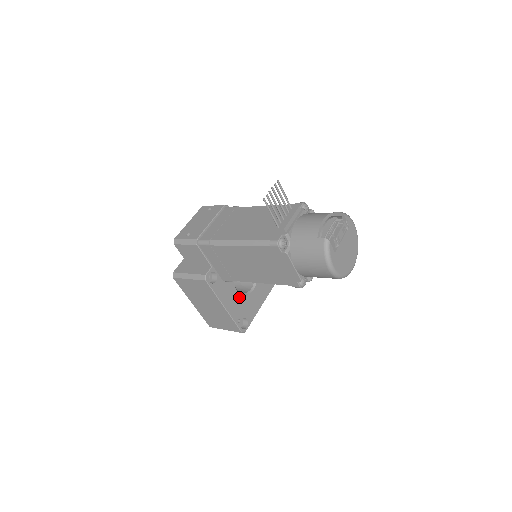
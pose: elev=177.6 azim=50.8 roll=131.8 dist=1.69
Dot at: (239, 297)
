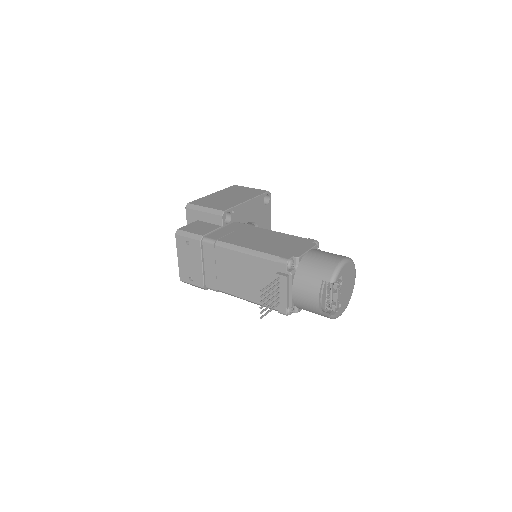
Dot at: occluded
